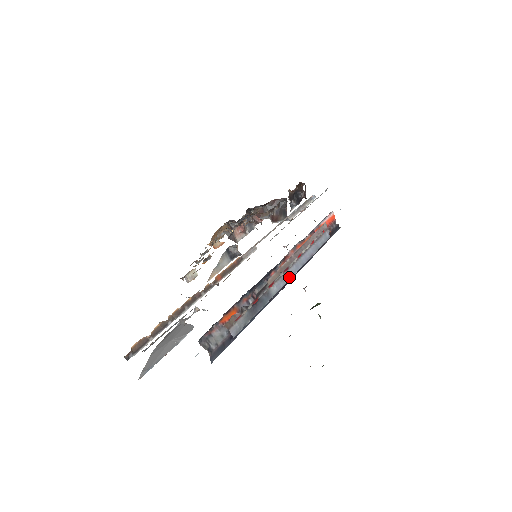
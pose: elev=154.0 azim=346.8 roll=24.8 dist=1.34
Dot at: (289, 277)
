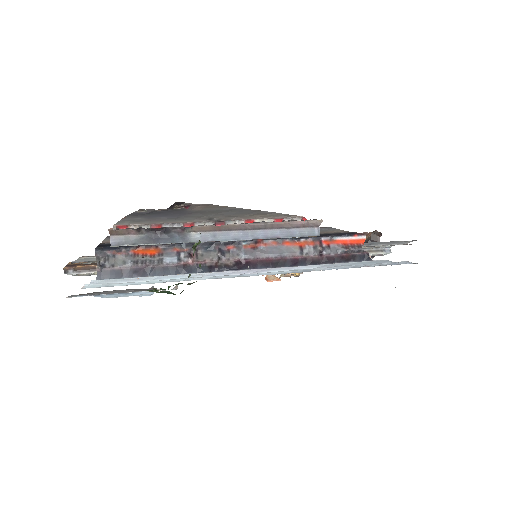
Dot at: (226, 238)
